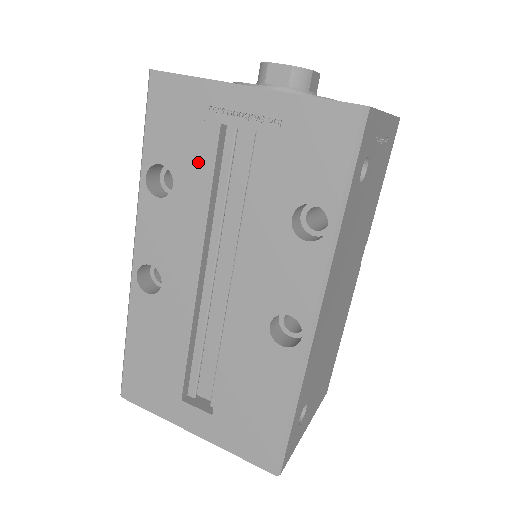
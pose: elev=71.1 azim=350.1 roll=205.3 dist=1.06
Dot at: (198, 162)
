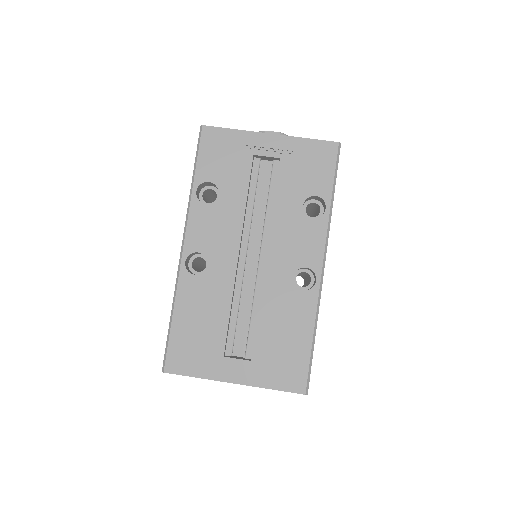
Dot at: (238, 178)
